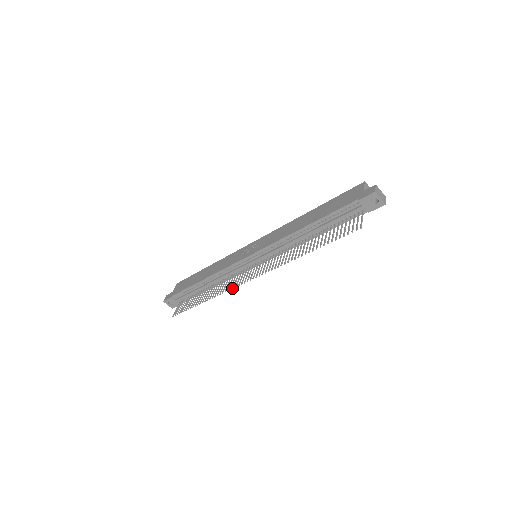
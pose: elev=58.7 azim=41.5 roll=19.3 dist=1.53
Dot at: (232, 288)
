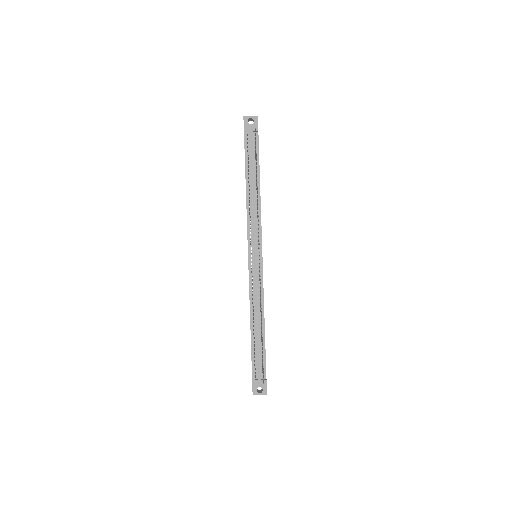
Dot at: occluded
